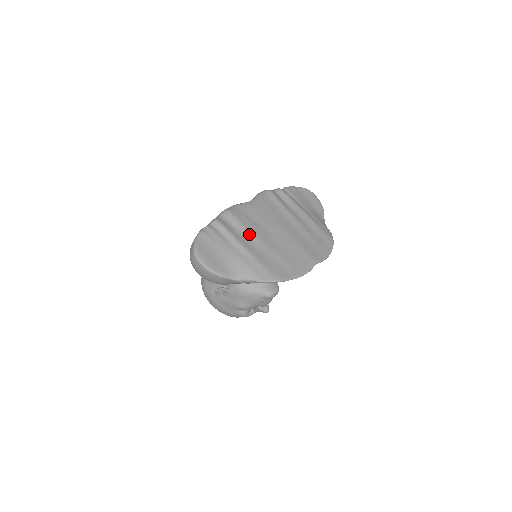
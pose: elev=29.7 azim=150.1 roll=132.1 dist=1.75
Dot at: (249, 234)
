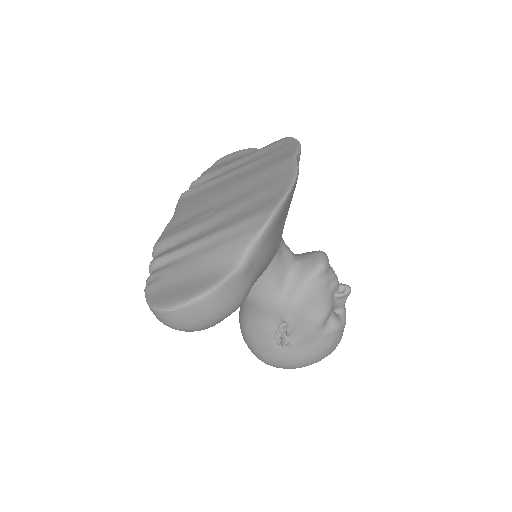
Dot at: (197, 228)
